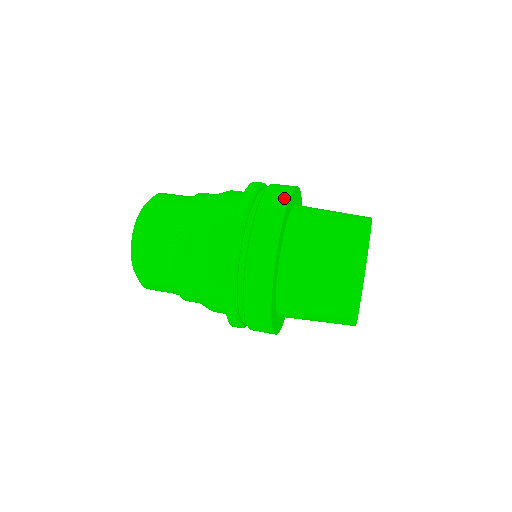
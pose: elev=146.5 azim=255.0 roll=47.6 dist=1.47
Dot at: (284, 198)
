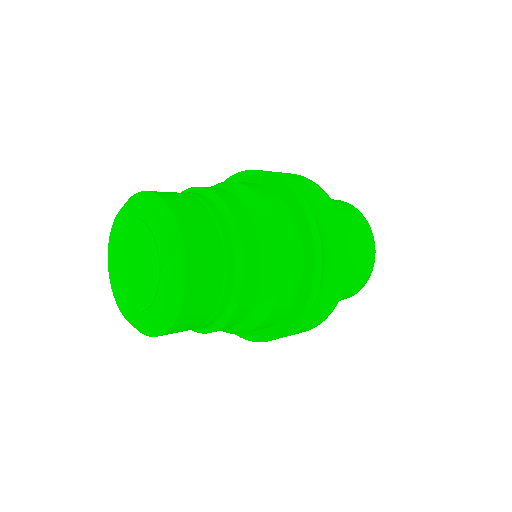
Dot at: (331, 203)
